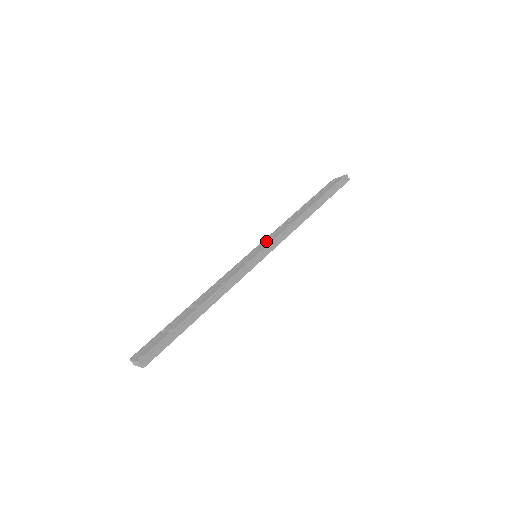
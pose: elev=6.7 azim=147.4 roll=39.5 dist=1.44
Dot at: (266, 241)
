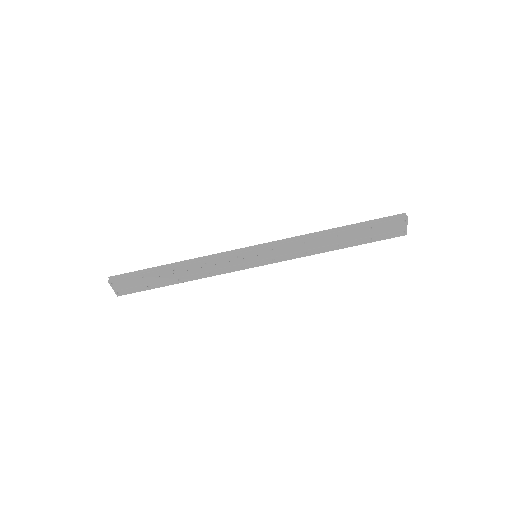
Dot at: occluded
